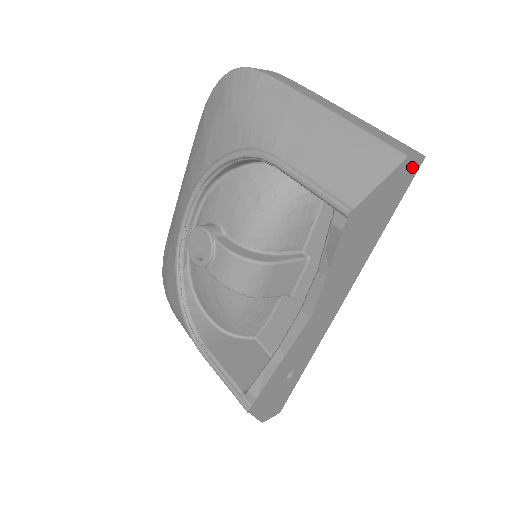
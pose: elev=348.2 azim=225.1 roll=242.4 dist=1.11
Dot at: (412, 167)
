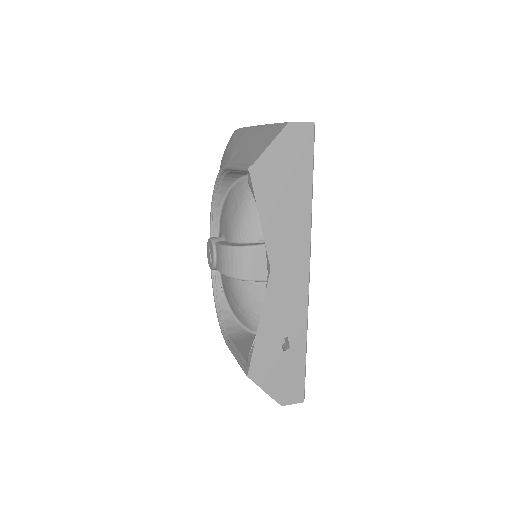
Dot at: (303, 132)
